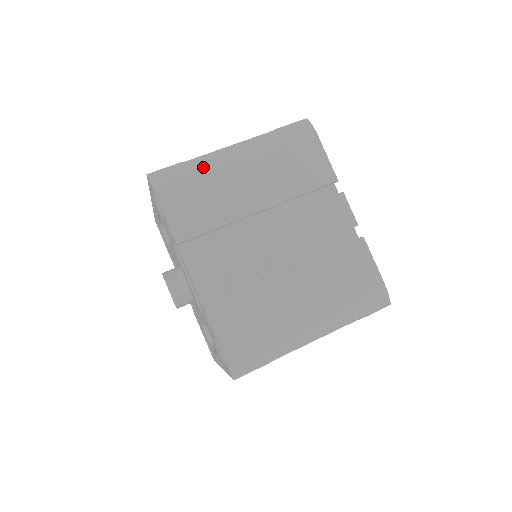
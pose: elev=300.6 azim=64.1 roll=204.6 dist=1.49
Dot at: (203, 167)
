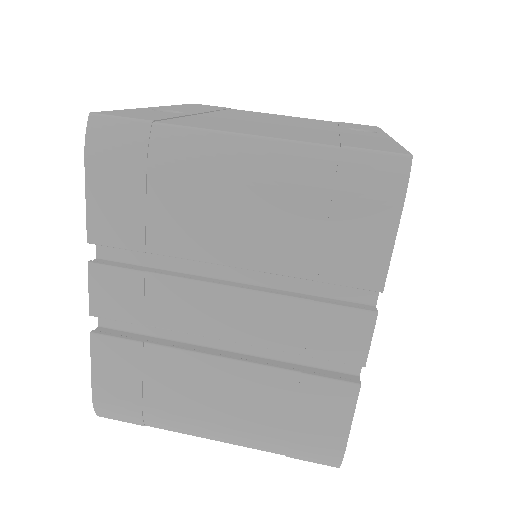
Dot at: (176, 151)
